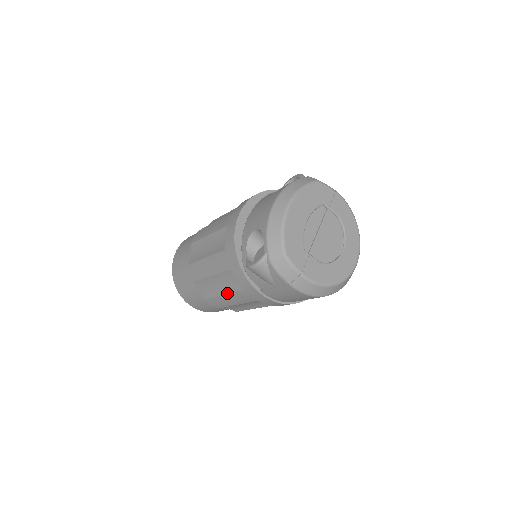
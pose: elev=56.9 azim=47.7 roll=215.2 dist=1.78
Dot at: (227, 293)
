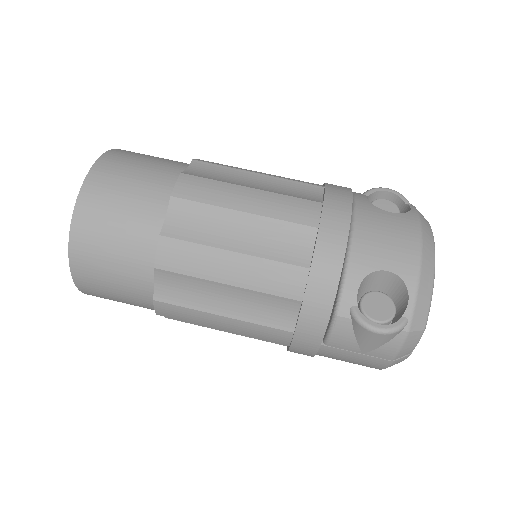
Dot at: (237, 318)
